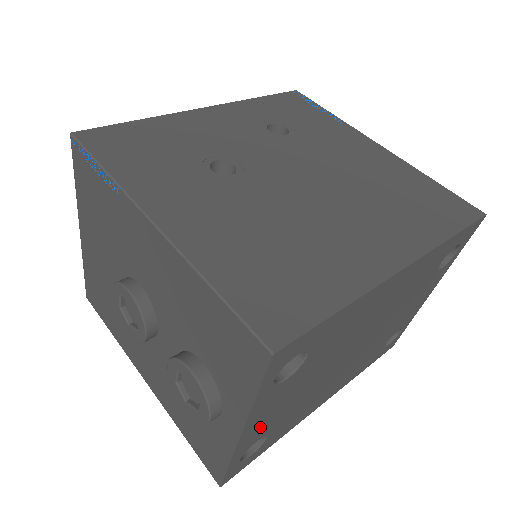
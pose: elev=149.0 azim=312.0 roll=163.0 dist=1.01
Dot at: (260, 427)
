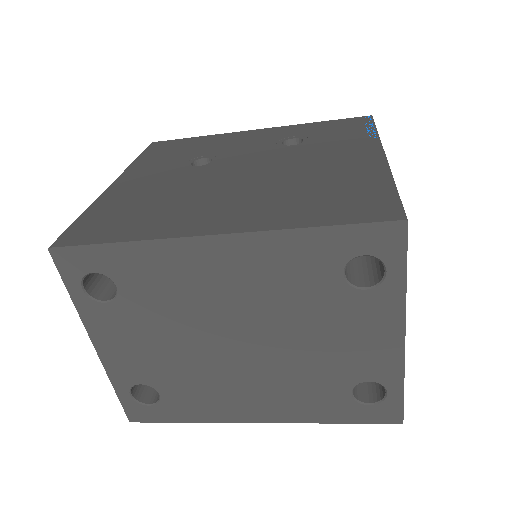
Dot at: (124, 359)
